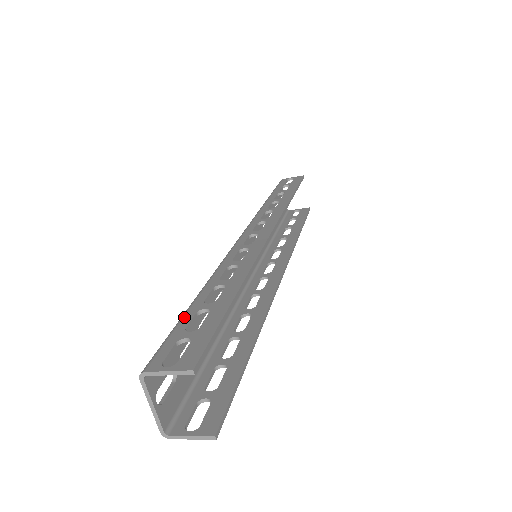
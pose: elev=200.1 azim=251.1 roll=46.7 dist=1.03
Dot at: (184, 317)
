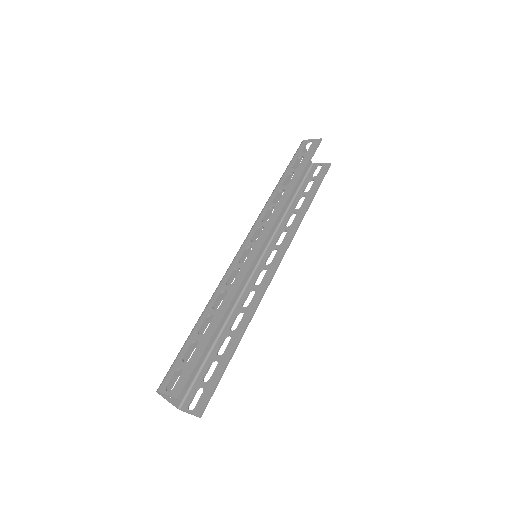
Dot at: (185, 346)
